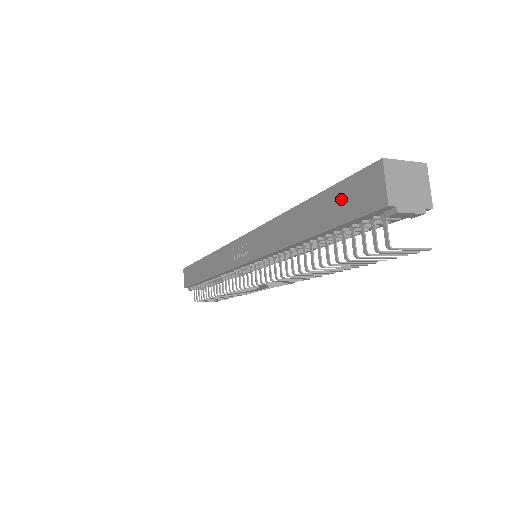
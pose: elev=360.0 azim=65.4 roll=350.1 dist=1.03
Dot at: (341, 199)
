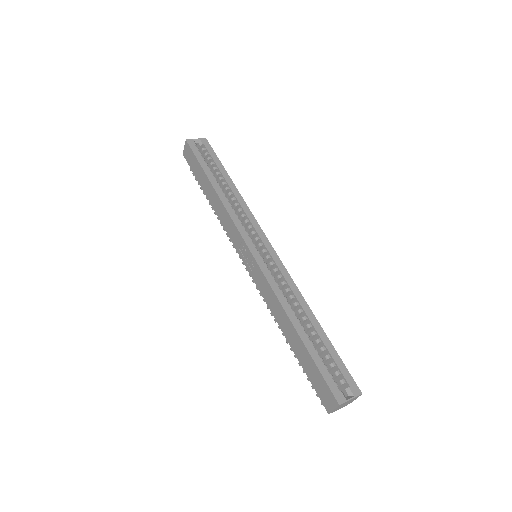
Dot at: (315, 374)
